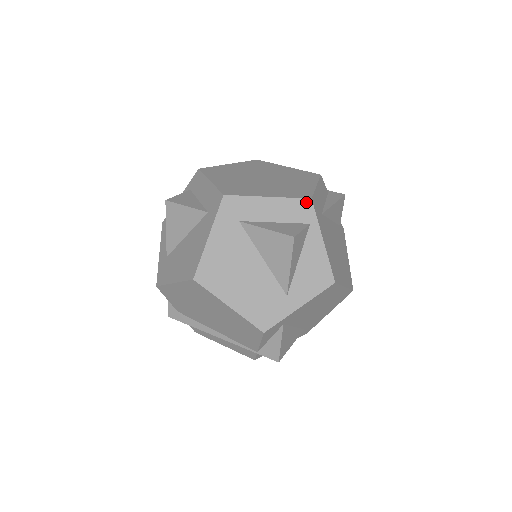
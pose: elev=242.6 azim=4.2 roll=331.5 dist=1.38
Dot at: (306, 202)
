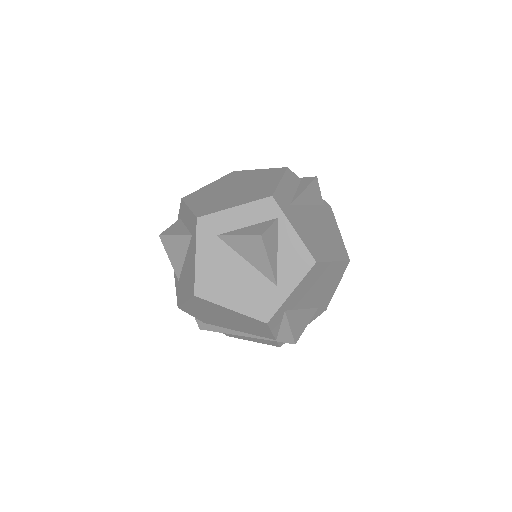
Dot at: (268, 200)
